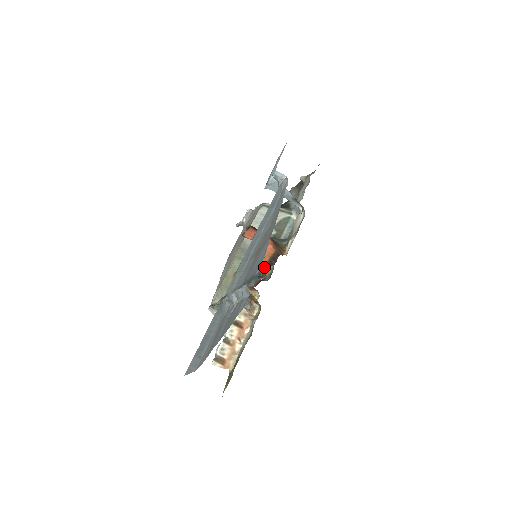
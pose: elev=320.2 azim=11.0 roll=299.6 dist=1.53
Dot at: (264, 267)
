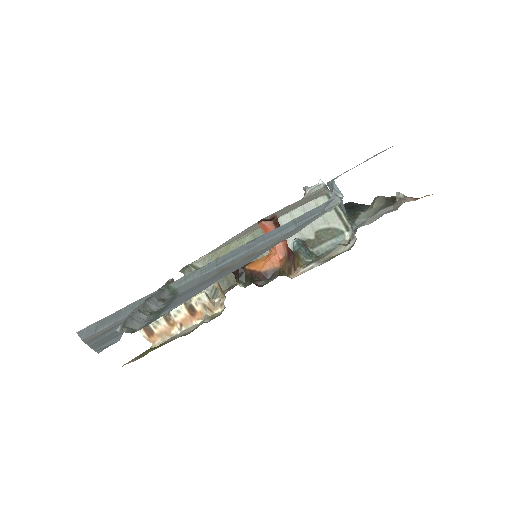
Dot at: (253, 275)
